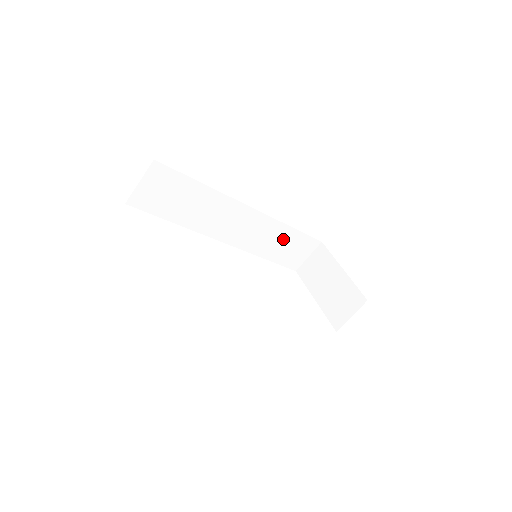
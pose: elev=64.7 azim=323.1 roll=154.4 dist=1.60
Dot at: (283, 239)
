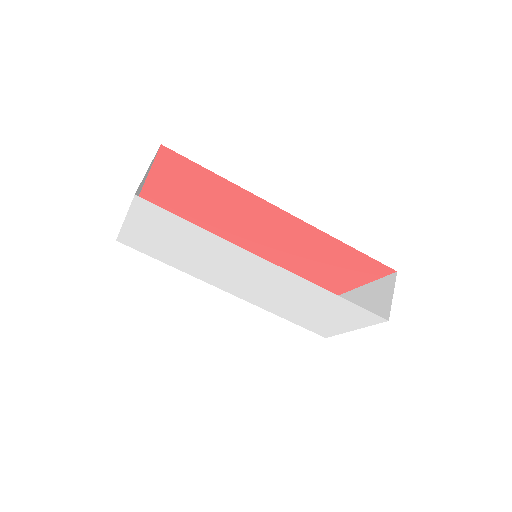
Dot at: occluded
